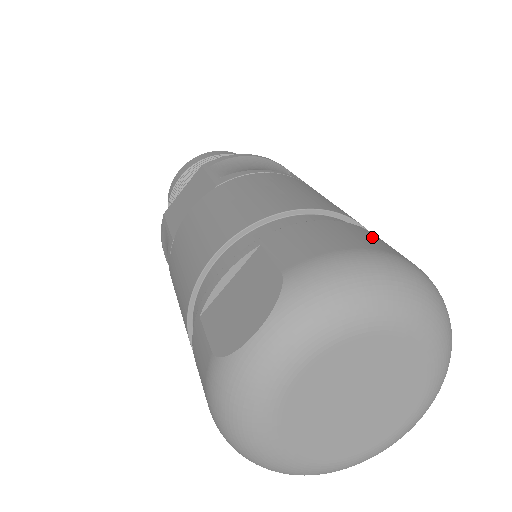
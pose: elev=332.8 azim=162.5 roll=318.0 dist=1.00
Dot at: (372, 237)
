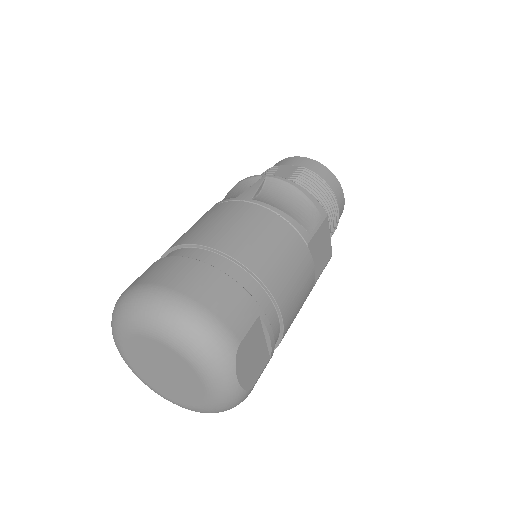
Dot at: (155, 269)
